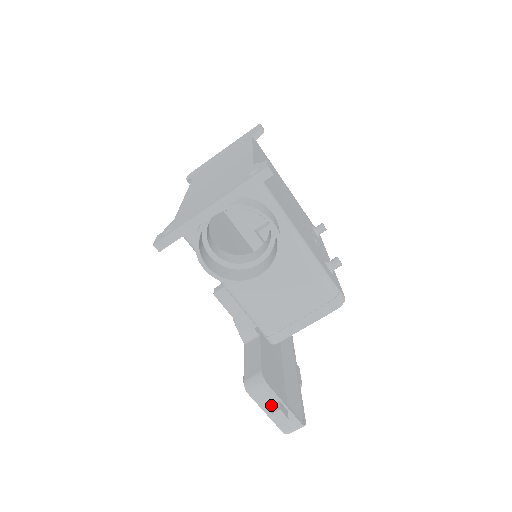
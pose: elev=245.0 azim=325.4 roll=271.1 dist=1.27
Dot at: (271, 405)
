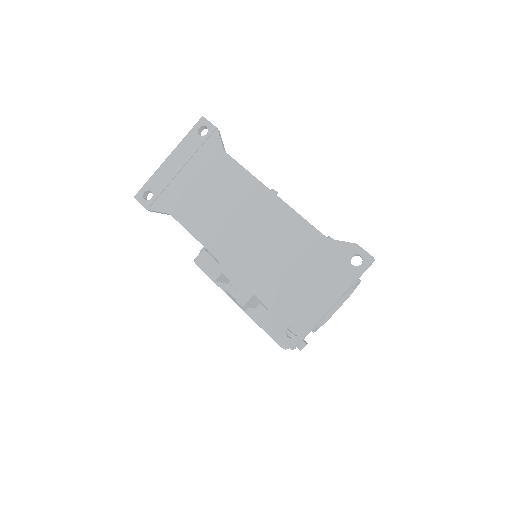
Dot at: occluded
